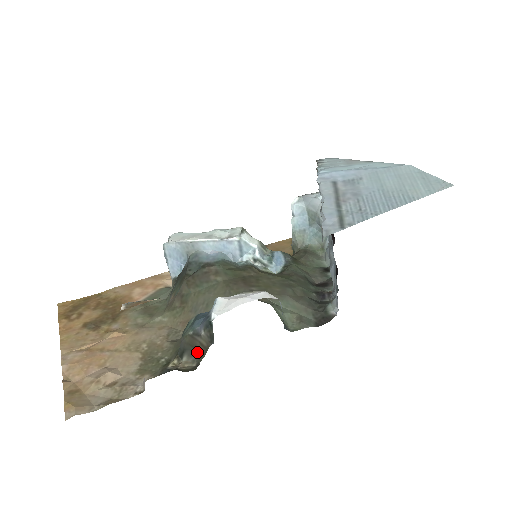
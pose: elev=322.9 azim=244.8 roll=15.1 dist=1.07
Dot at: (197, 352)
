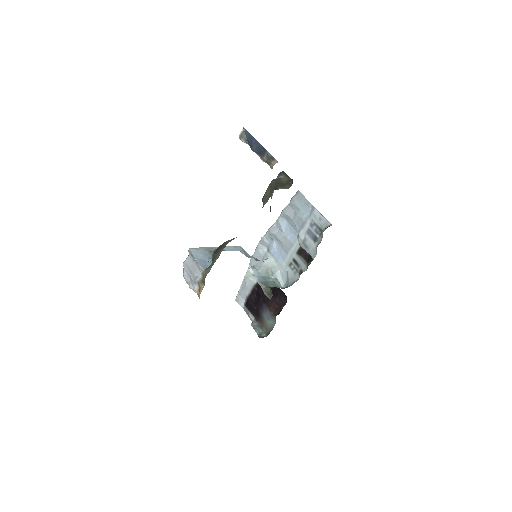
Dot at: (285, 185)
